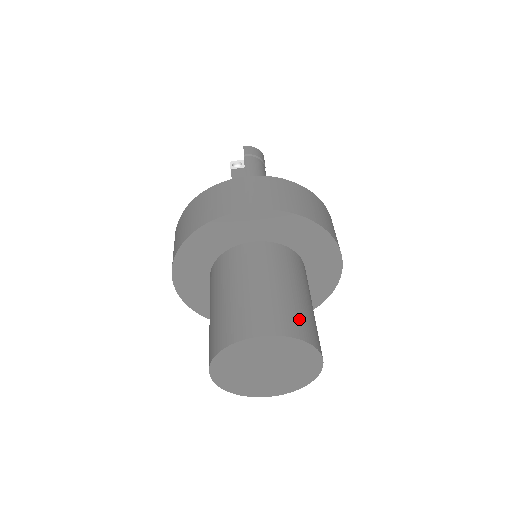
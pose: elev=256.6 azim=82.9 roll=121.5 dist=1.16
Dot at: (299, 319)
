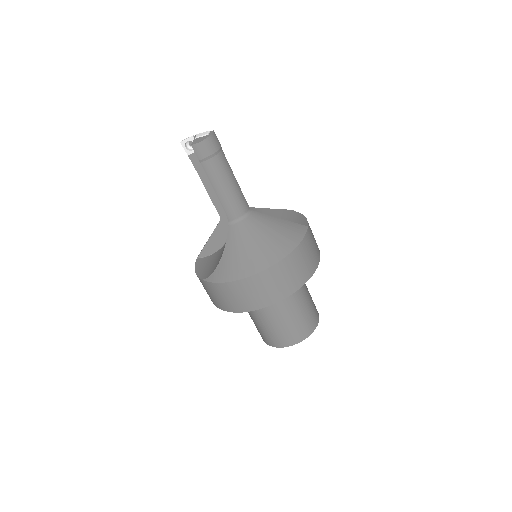
Dot at: (303, 327)
